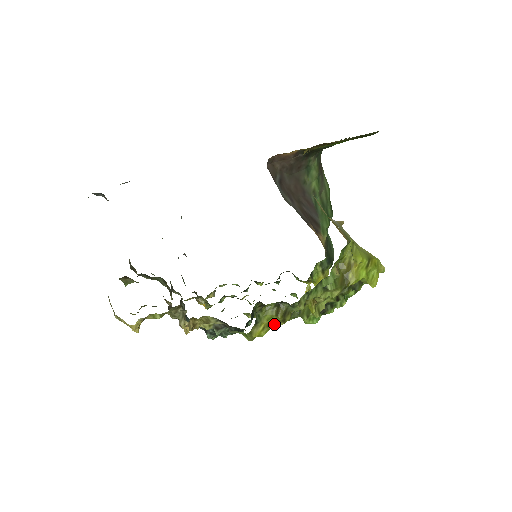
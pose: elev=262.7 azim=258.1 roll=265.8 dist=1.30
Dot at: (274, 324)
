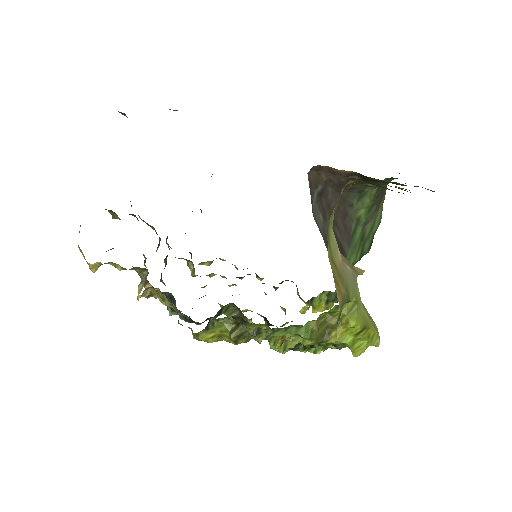
Dot at: (226, 339)
